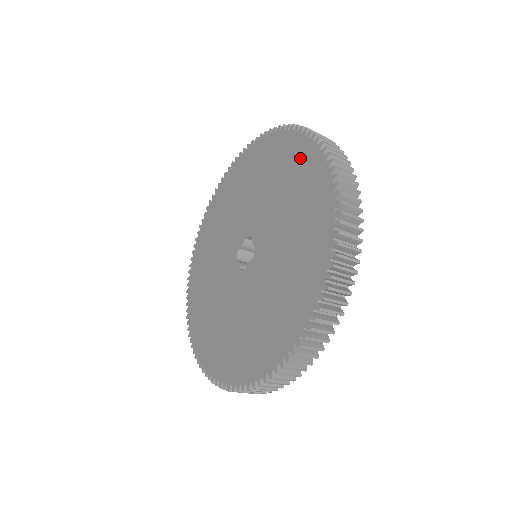
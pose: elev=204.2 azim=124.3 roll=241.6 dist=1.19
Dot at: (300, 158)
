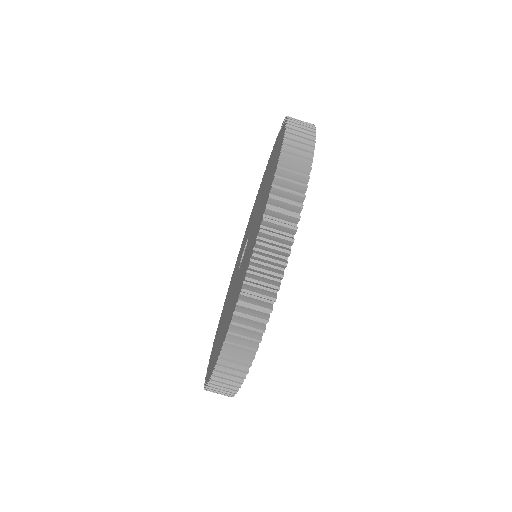
Dot at: occluded
